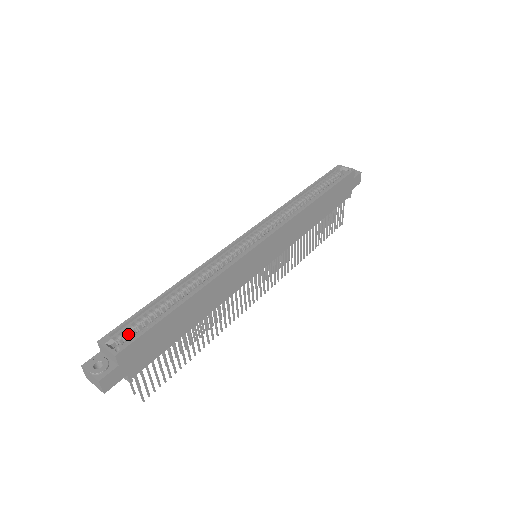
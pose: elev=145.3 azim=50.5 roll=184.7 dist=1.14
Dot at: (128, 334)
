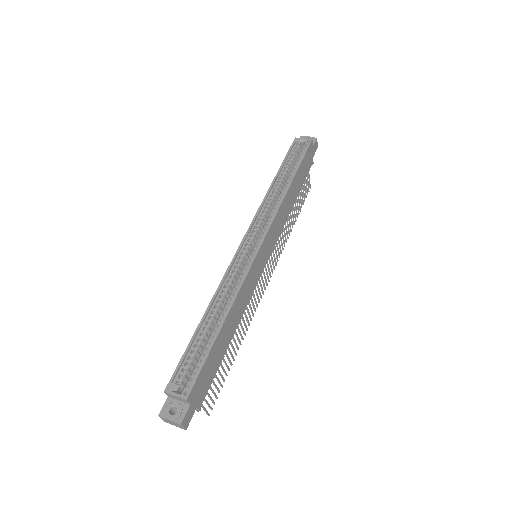
Dot at: (185, 374)
